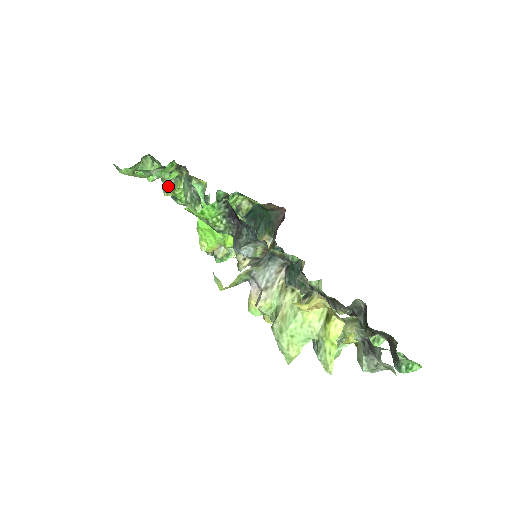
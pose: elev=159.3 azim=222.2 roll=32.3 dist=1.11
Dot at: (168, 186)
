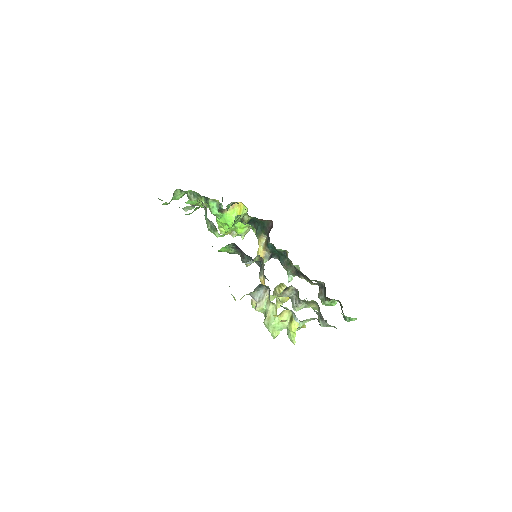
Dot at: occluded
